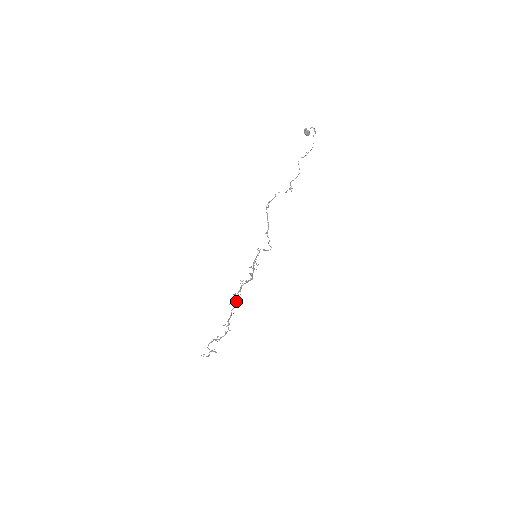
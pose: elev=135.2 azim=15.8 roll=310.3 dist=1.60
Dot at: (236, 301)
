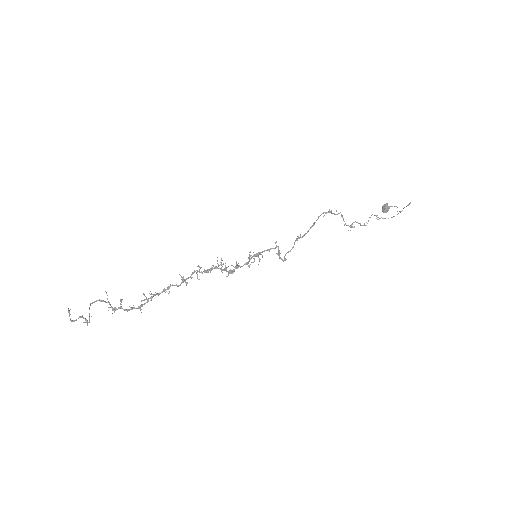
Dot at: occluded
